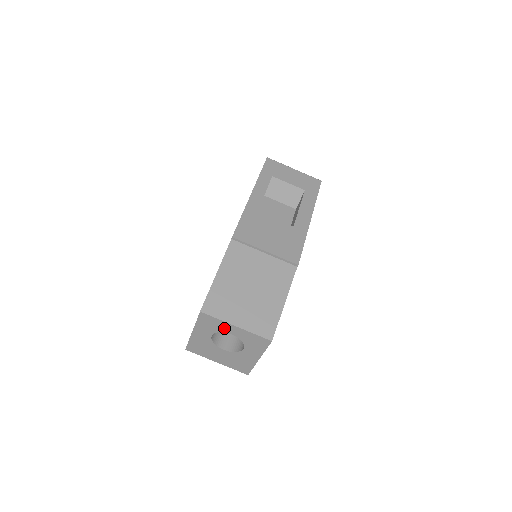
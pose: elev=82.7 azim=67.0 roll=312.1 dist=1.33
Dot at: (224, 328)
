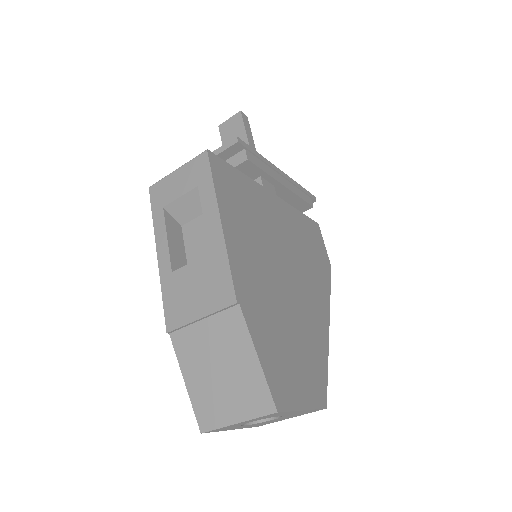
Dot at: (236, 425)
